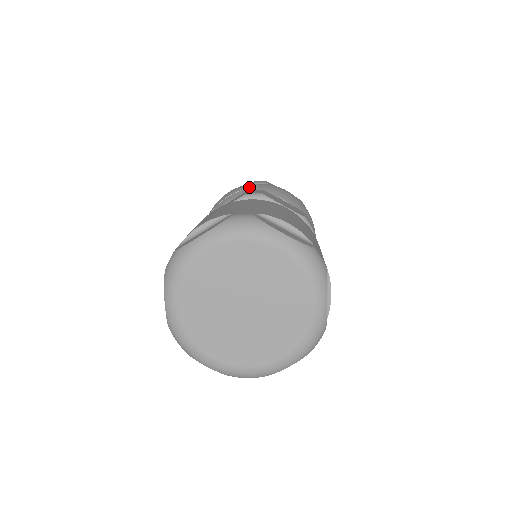
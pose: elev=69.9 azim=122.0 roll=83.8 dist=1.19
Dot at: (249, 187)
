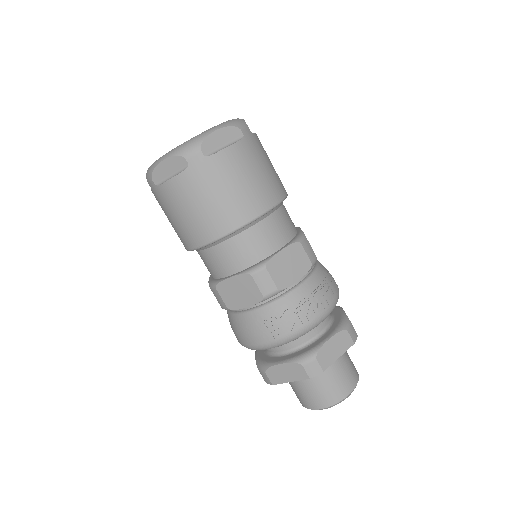
Dot at: occluded
